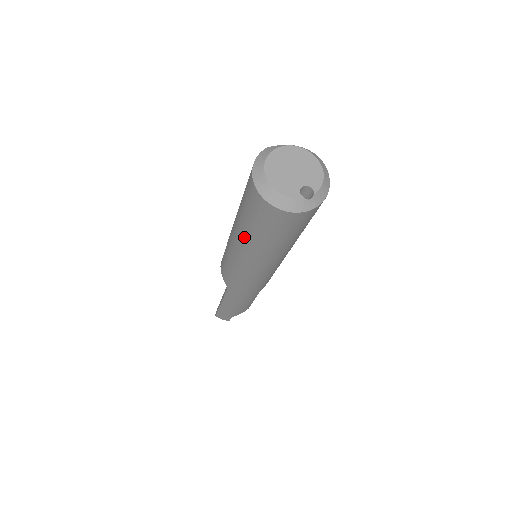
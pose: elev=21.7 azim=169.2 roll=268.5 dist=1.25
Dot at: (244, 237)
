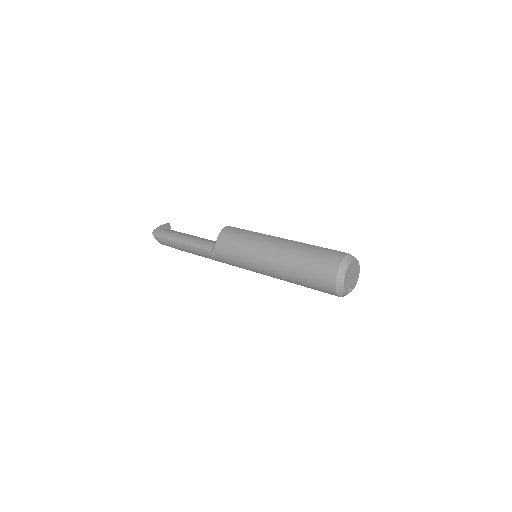
Dot at: (286, 269)
